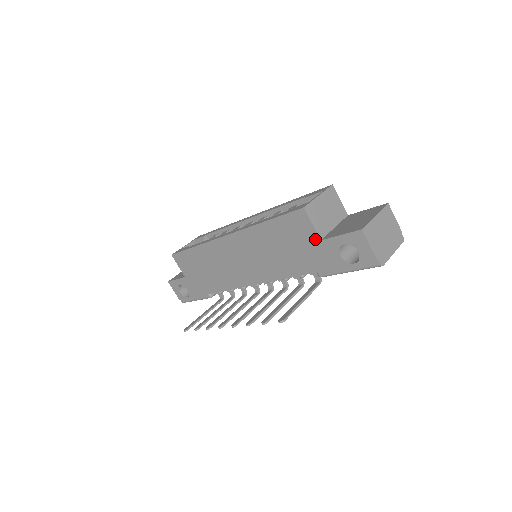
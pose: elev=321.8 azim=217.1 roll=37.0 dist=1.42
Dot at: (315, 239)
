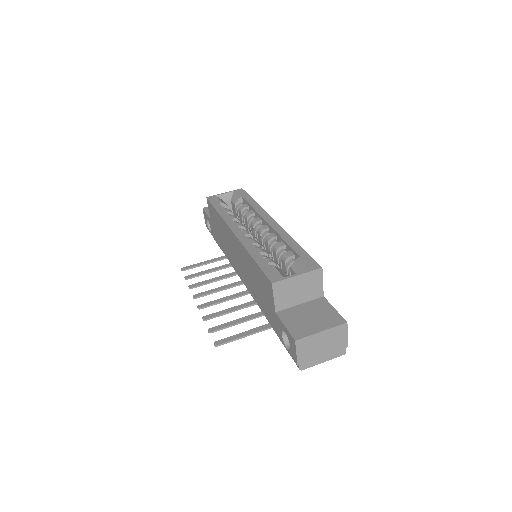
Dot at: (273, 307)
